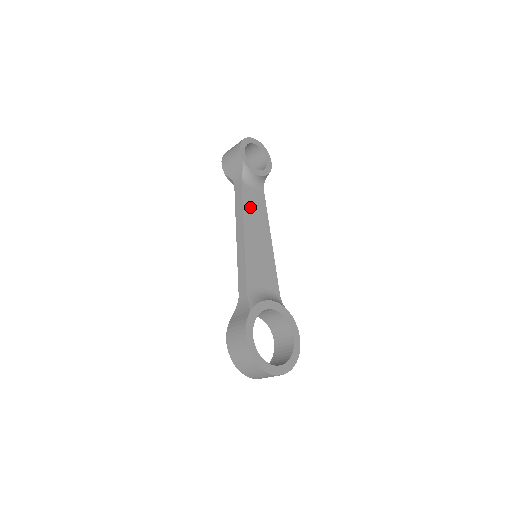
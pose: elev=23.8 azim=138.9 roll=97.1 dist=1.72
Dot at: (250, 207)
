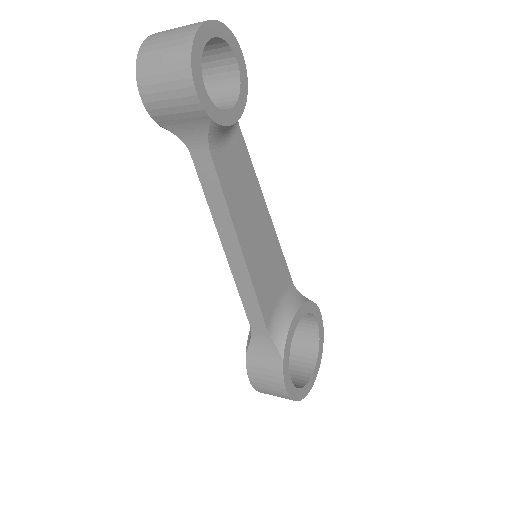
Dot at: (234, 191)
